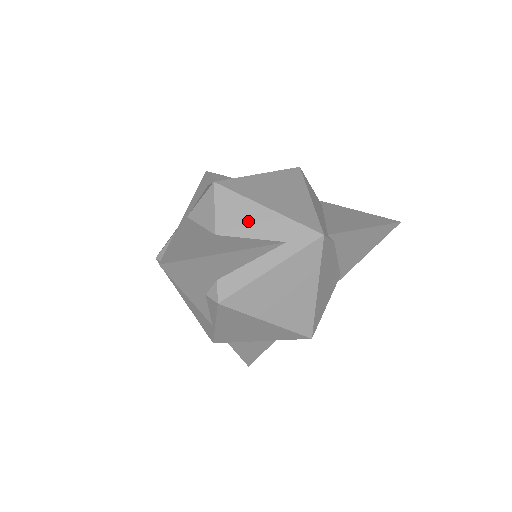
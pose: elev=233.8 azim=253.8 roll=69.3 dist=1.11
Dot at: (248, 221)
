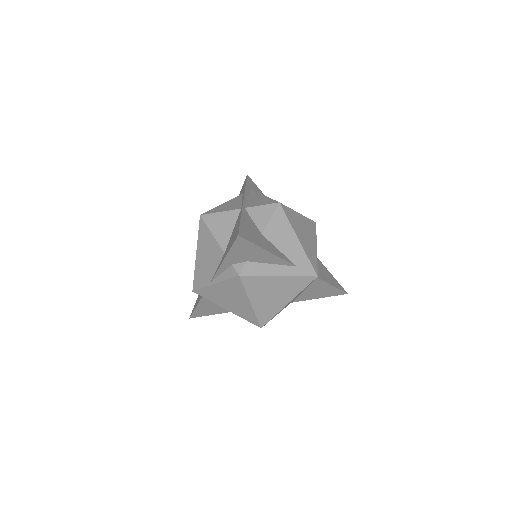
Dot at: (284, 239)
